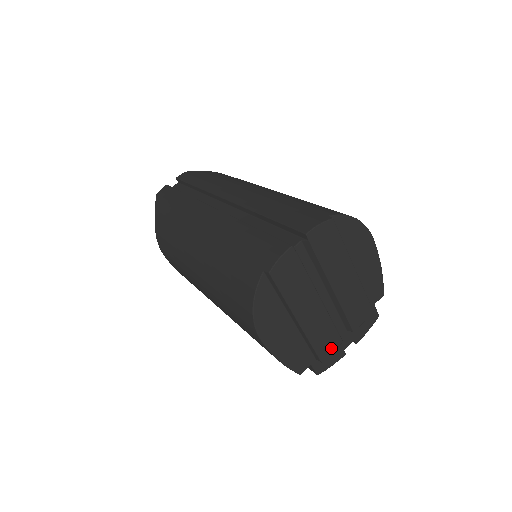
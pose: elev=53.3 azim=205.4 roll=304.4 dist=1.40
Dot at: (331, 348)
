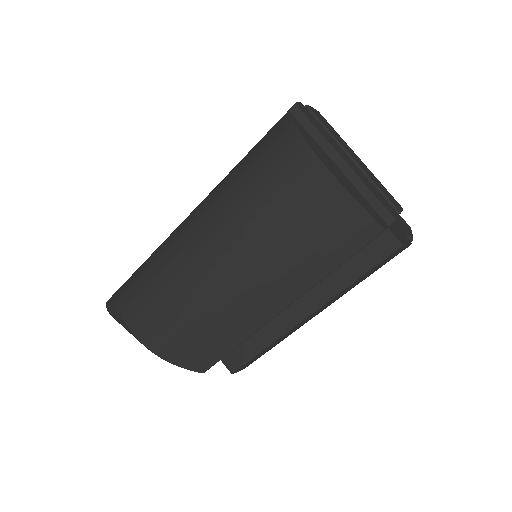
Dot at: (393, 212)
